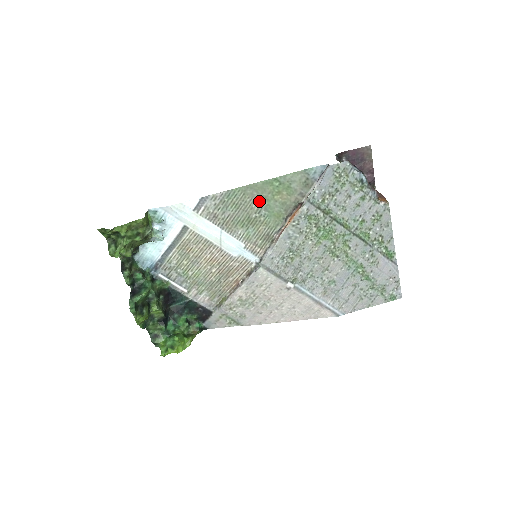
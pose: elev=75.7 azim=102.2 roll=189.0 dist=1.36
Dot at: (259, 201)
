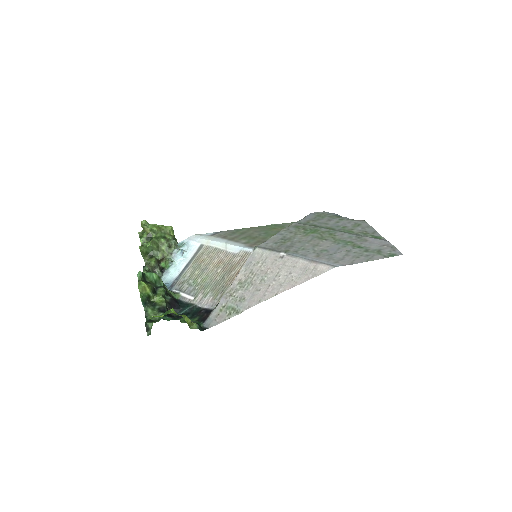
Dot at: (259, 232)
